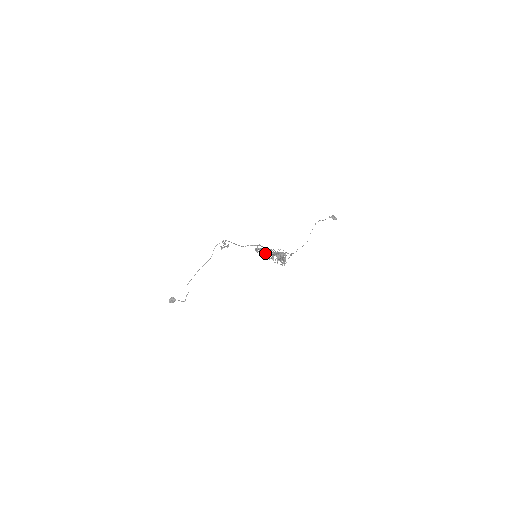
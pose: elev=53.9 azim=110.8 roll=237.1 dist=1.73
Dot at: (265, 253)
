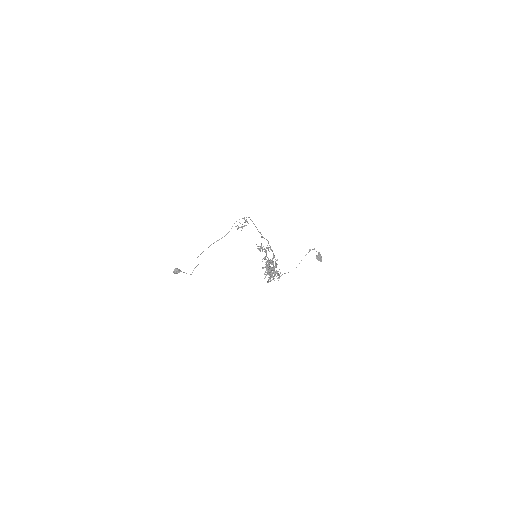
Dot at: (264, 257)
